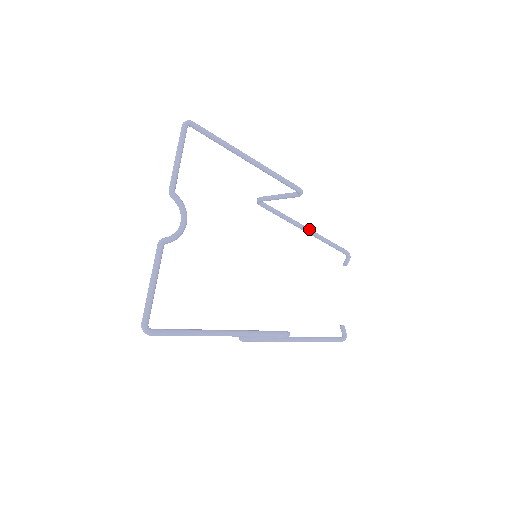
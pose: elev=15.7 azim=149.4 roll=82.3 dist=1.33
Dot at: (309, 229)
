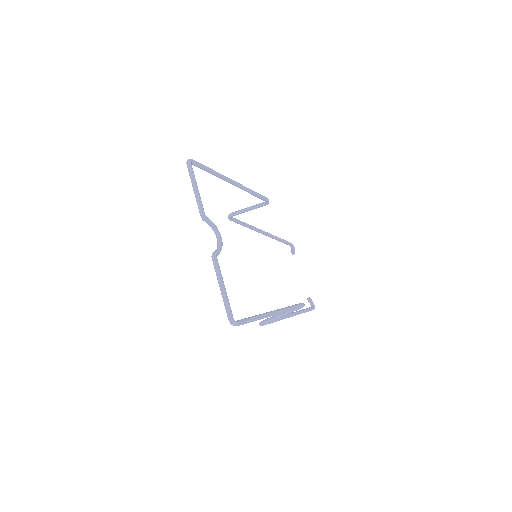
Dot at: (265, 232)
